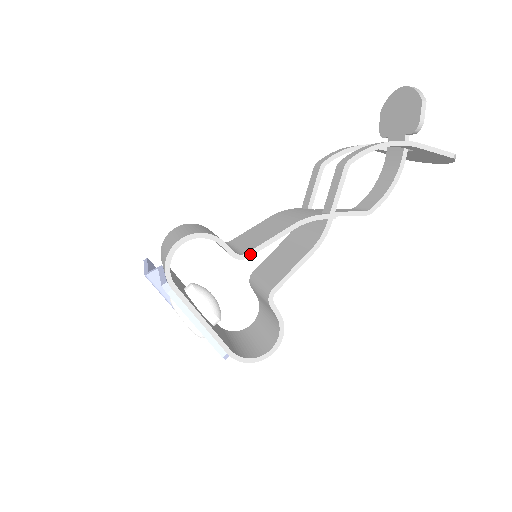
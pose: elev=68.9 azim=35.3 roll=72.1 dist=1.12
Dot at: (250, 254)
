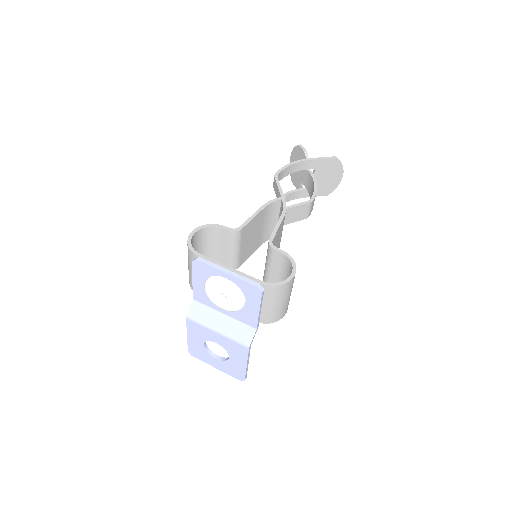
Dot at: (242, 227)
